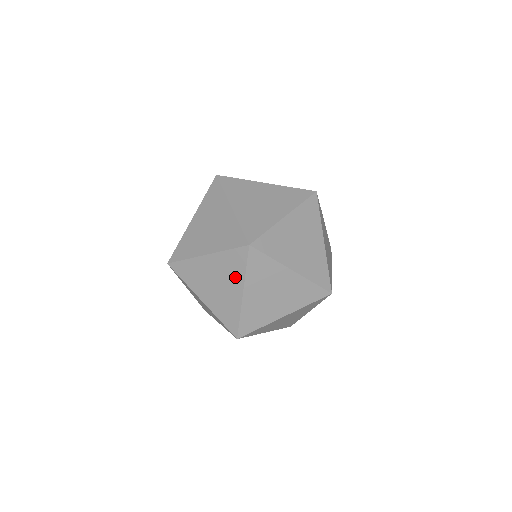
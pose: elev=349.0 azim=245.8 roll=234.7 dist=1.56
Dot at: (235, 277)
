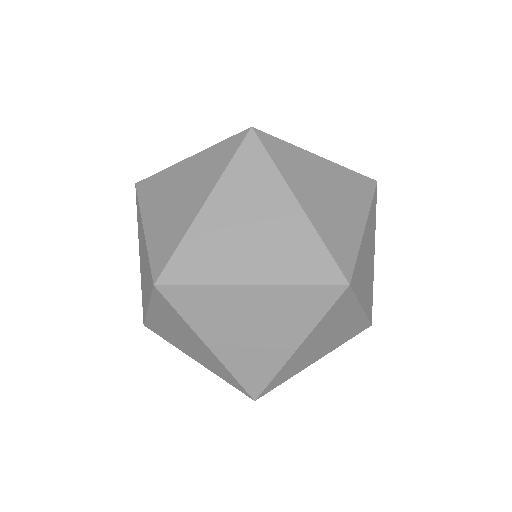
Dot at: (296, 324)
